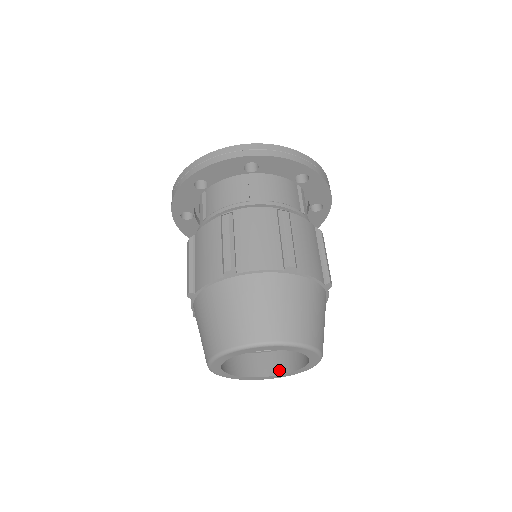
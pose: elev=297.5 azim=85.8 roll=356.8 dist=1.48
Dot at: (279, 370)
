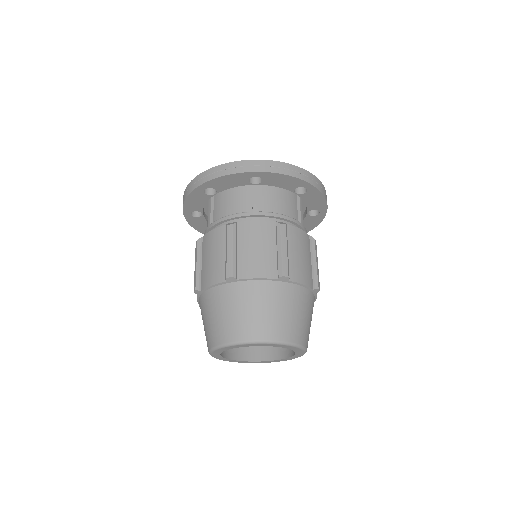
Dot at: (270, 356)
